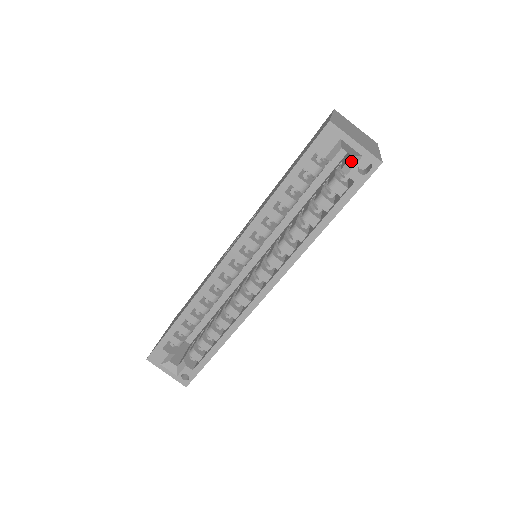
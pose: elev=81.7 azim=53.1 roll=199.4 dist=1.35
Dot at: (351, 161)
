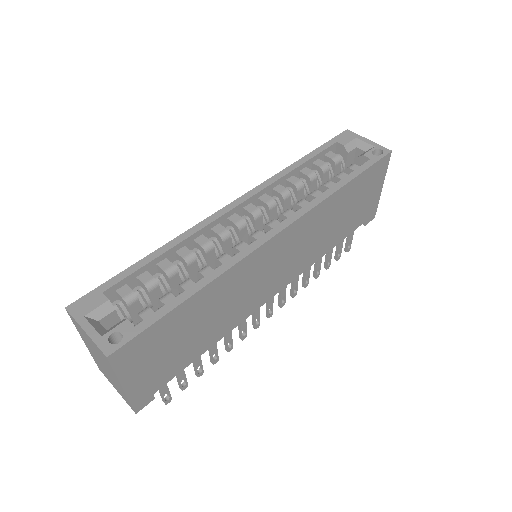
Dot at: (365, 152)
